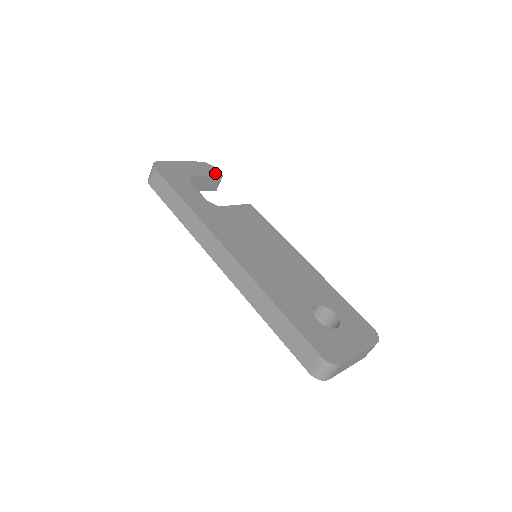
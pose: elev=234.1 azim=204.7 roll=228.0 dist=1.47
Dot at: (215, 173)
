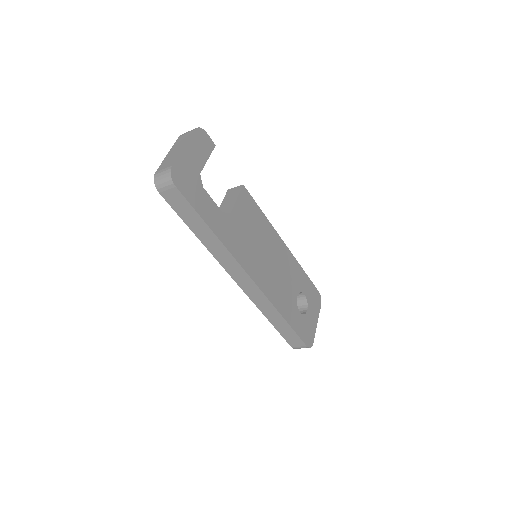
Dot at: (210, 146)
